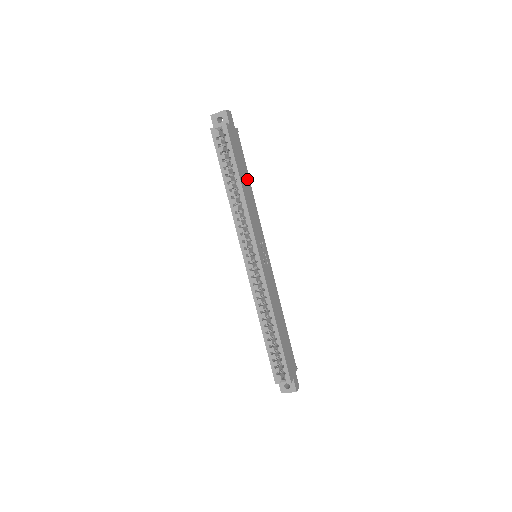
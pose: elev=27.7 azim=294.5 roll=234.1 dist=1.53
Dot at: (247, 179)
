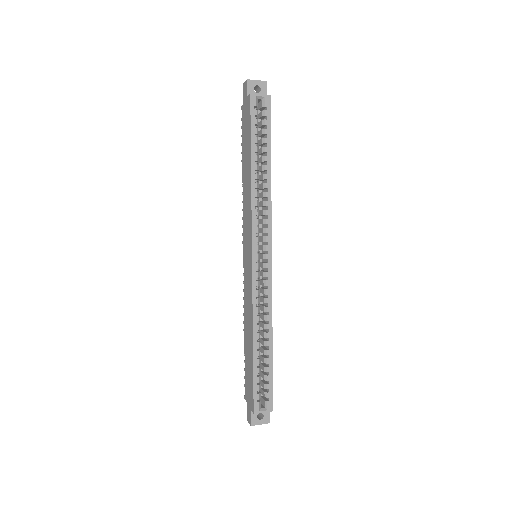
Dot at: occluded
